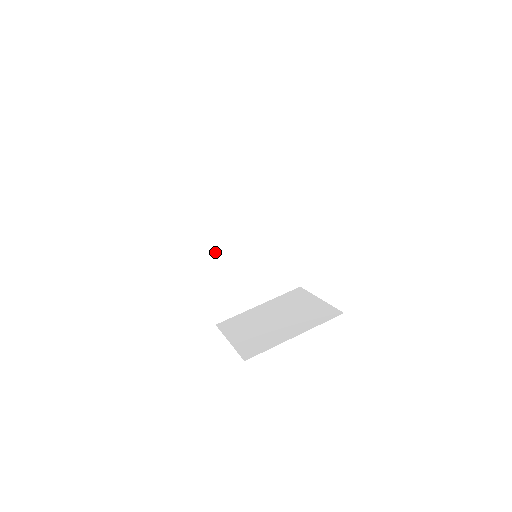
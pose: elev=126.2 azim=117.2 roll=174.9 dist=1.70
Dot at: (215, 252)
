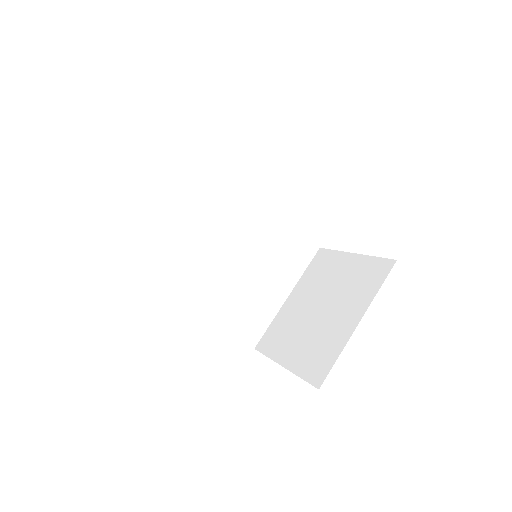
Dot at: (205, 274)
